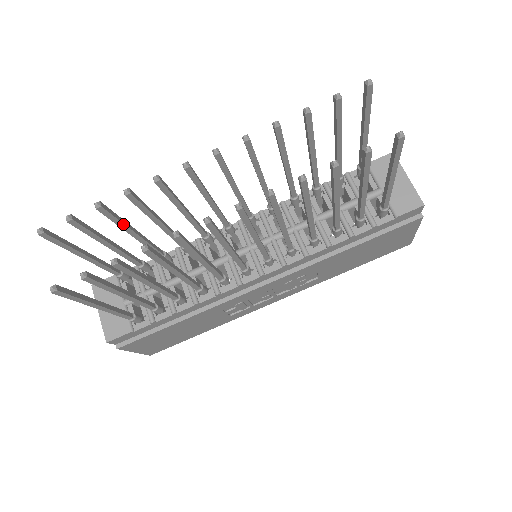
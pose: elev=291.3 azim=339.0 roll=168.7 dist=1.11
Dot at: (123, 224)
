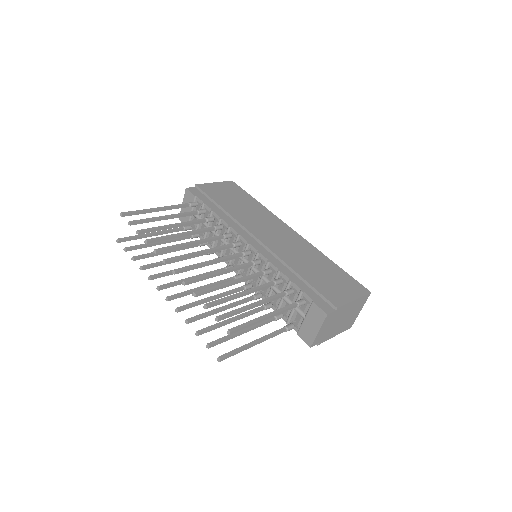
Dot at: (160, 230)
